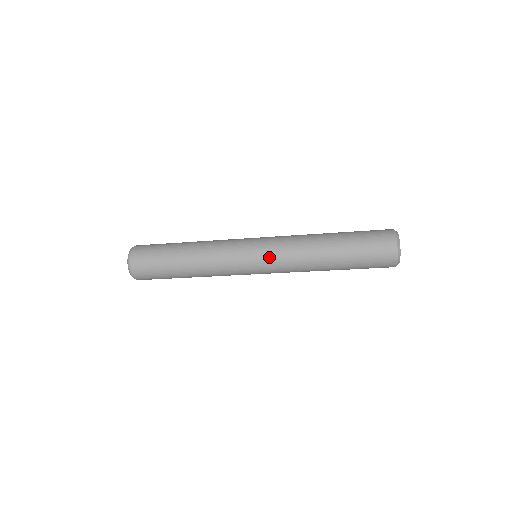
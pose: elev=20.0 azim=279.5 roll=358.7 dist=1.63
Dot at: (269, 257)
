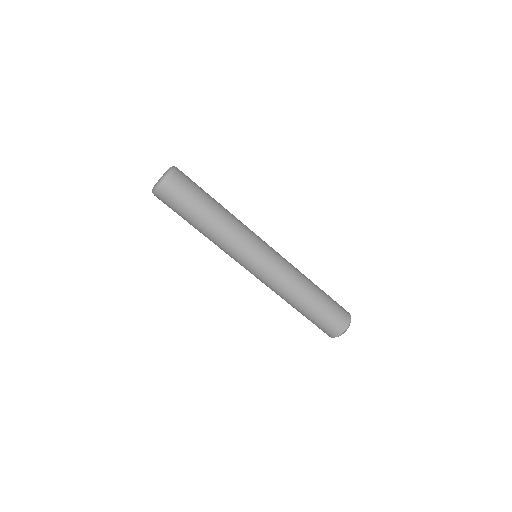
Dot at: (276, 259)
